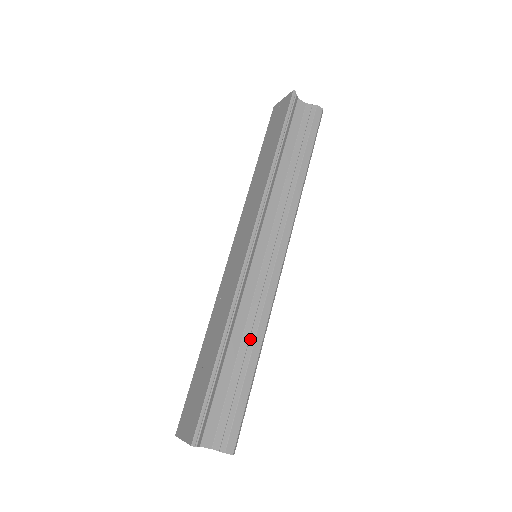
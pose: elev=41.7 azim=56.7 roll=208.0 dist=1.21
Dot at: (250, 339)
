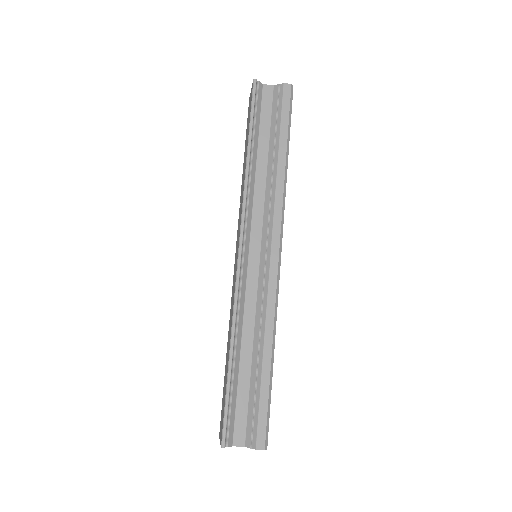
Dot at: (260, 339)
